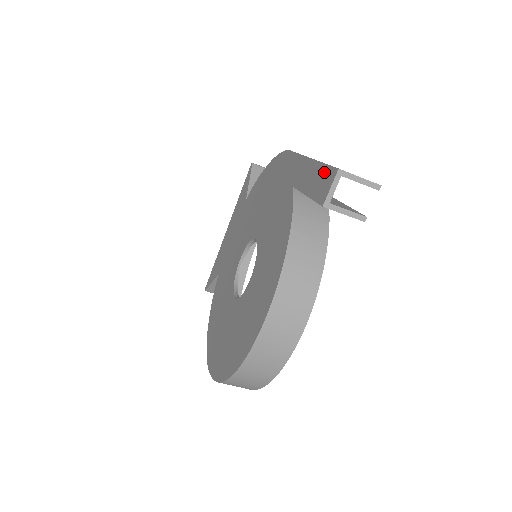
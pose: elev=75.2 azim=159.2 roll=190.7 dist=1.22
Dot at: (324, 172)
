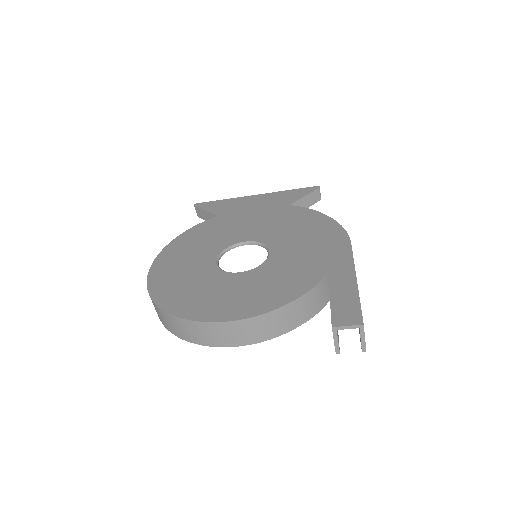
Dot at: (355, 308)
